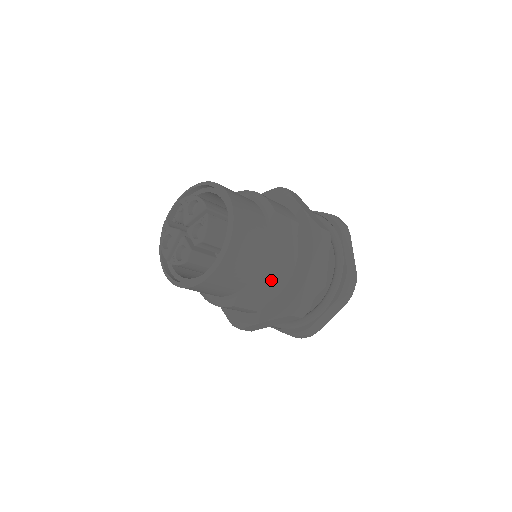
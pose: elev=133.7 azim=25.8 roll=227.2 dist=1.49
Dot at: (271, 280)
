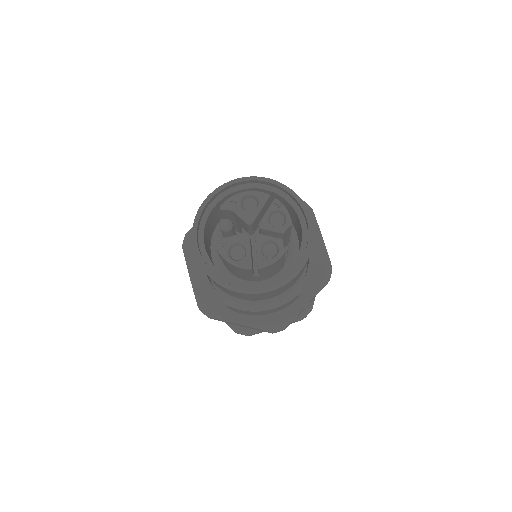
Dot at: occluded
